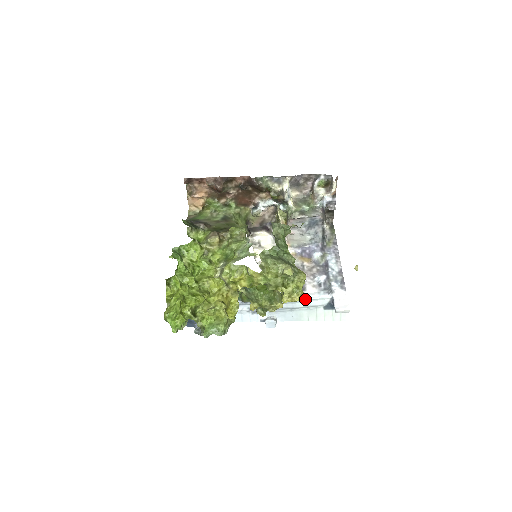
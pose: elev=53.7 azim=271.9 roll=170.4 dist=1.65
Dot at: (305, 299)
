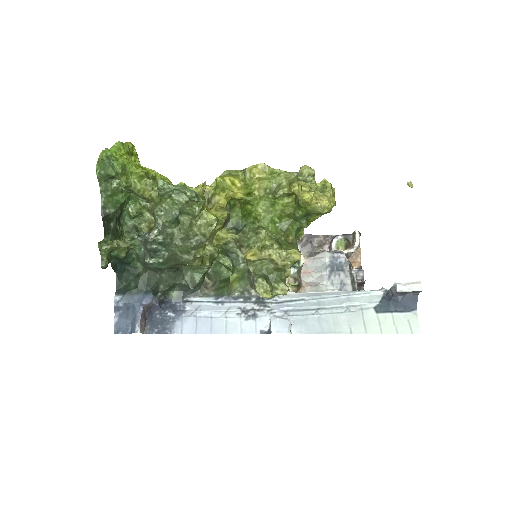
Dot at: (339, 293)
